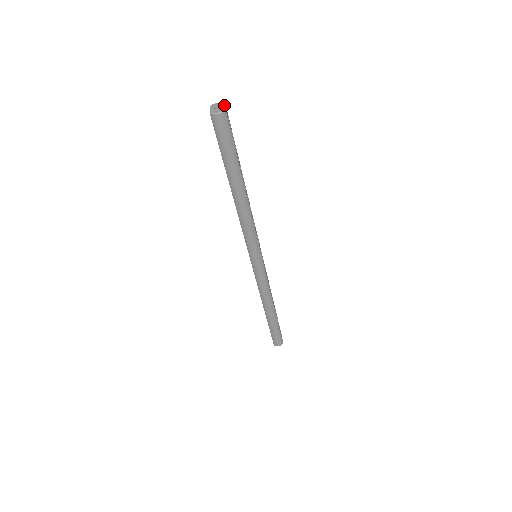
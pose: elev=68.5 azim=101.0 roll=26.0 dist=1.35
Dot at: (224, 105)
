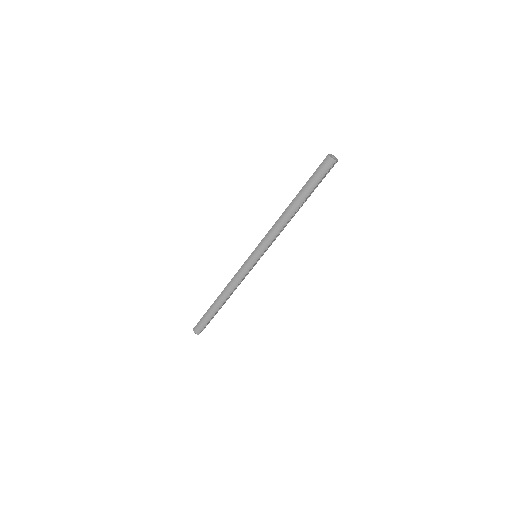
Dot at: (337, 160)
